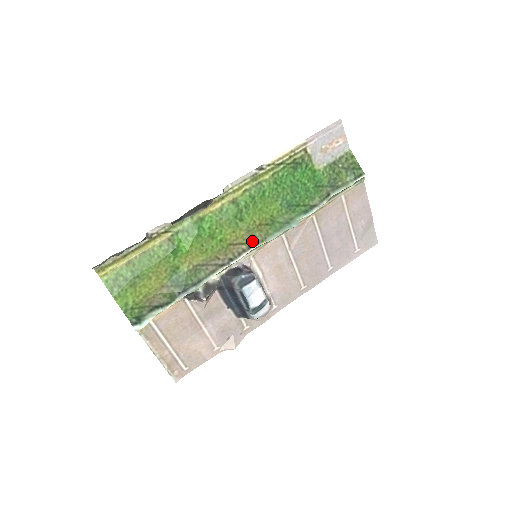
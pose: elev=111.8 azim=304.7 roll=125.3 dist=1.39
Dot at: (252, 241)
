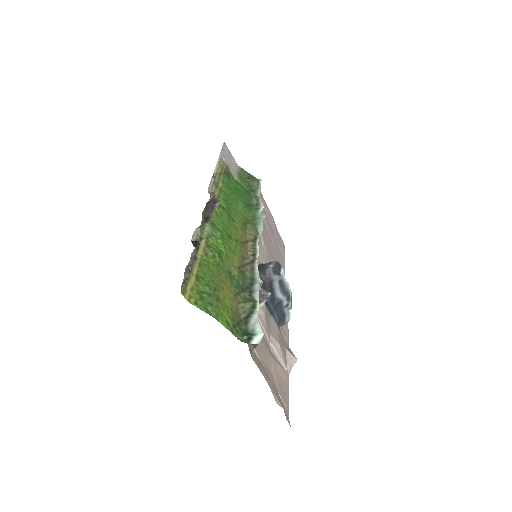
Dot at: (251, 237)
